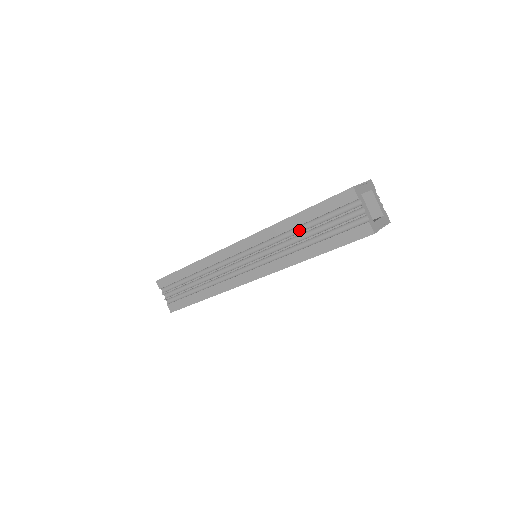
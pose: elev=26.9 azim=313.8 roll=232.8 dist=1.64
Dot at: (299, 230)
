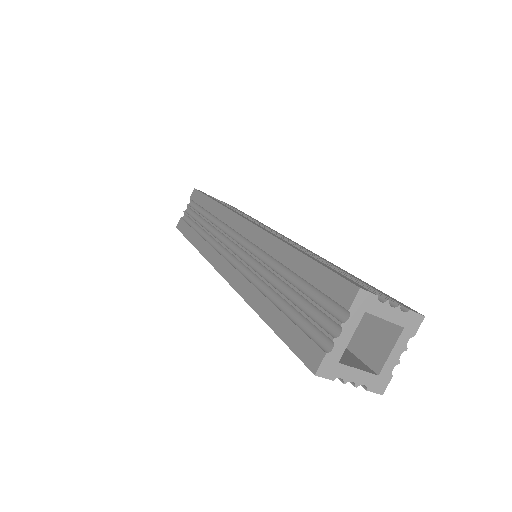
Dot at: occluded
